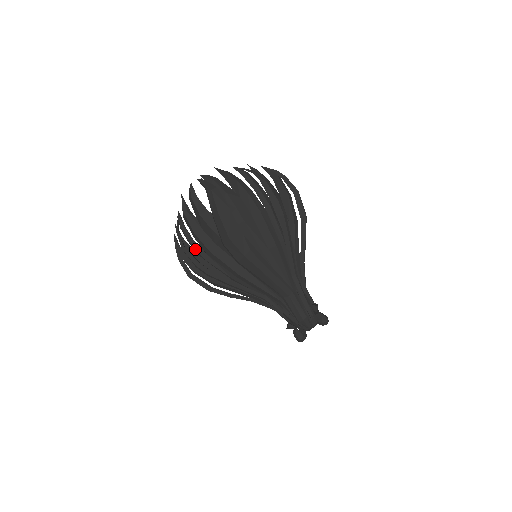
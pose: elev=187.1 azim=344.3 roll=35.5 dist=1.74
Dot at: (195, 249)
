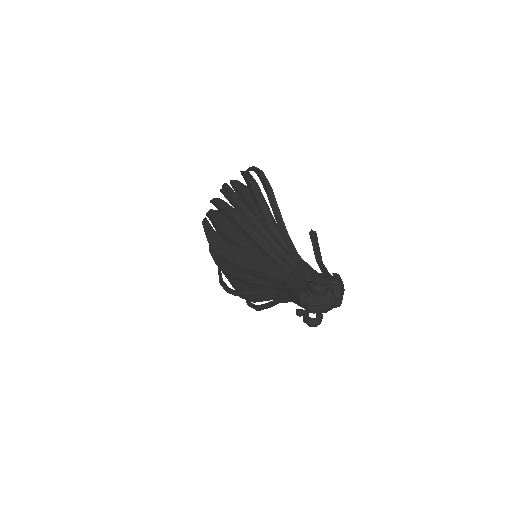
Dot at: (227, 278)
